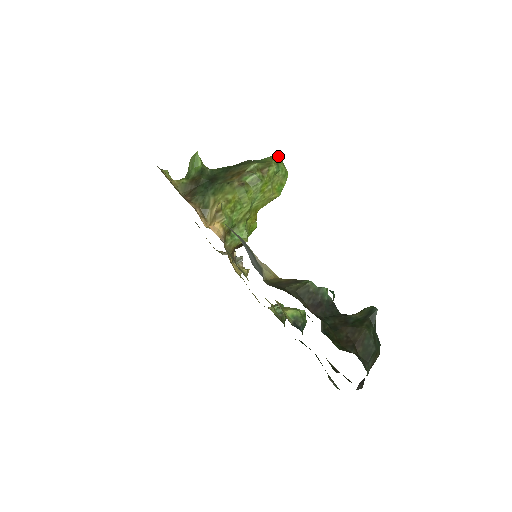
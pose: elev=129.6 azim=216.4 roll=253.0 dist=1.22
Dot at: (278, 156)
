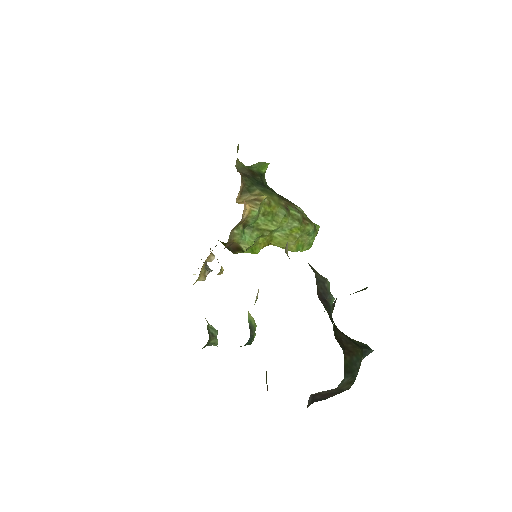
Dot at: (318, 227)
